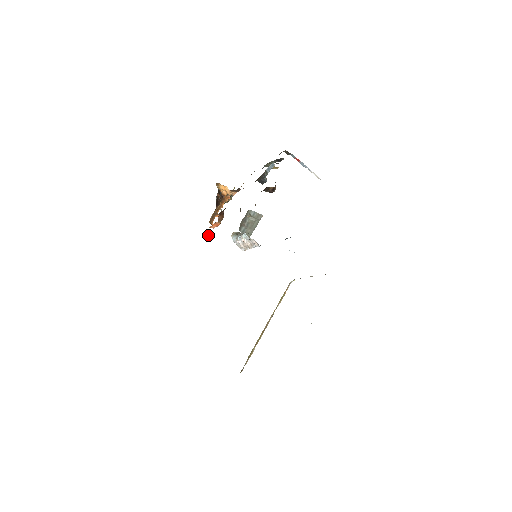
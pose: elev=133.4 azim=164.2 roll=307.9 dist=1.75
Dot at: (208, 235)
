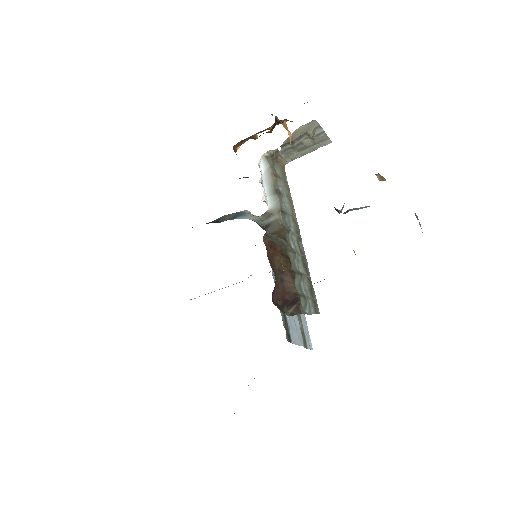
Dot at: occluded
